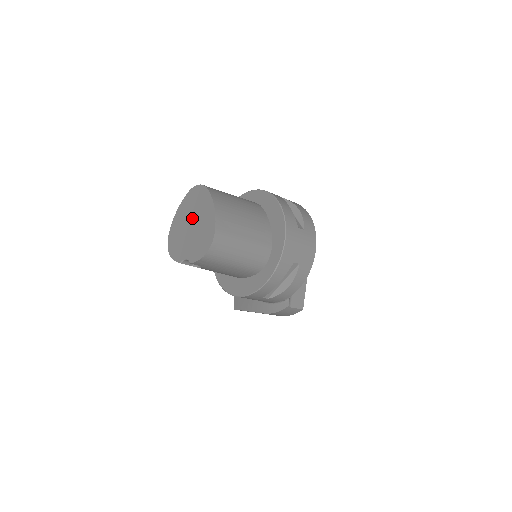
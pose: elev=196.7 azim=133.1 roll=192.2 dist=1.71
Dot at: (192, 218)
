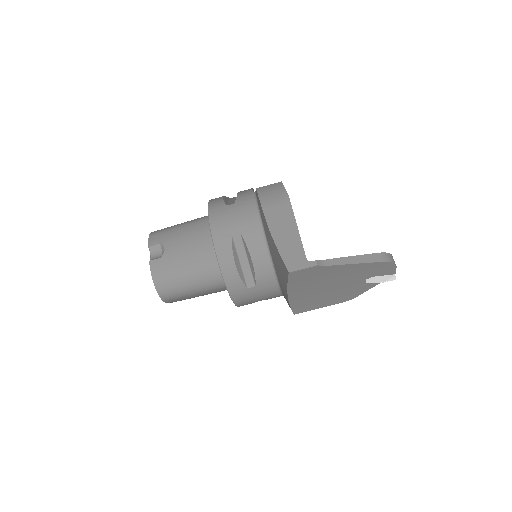
Dot at: occluded
